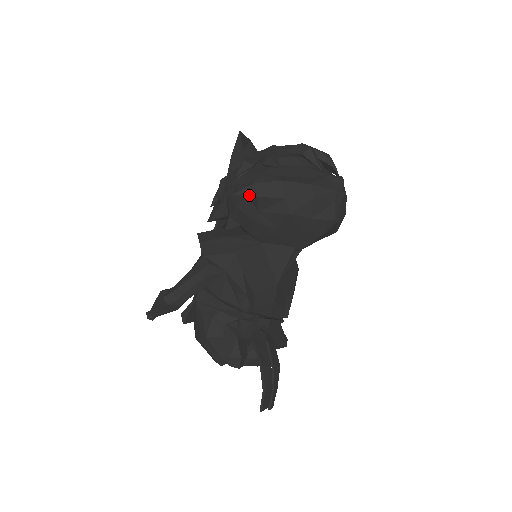
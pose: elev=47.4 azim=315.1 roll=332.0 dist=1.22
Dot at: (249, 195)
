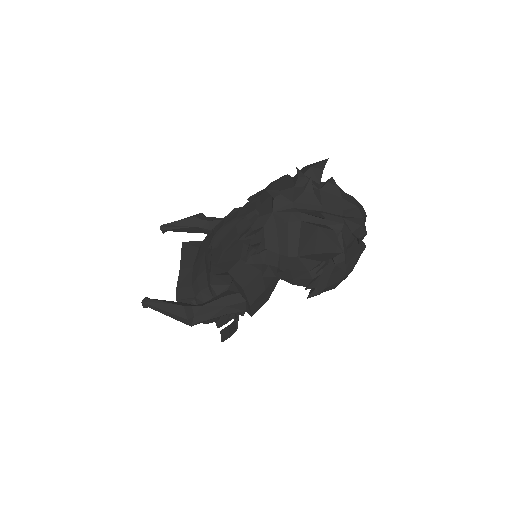
Dot at: (316, 295)
